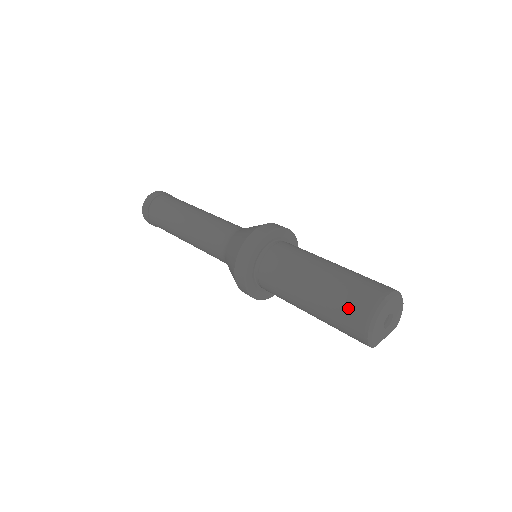
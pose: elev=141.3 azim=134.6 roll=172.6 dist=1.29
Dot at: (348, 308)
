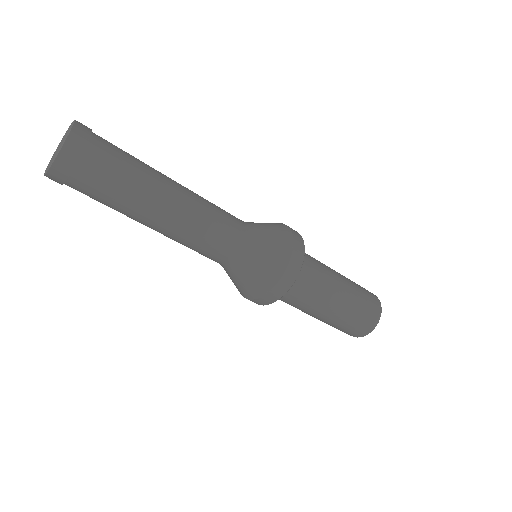
Dot at: (362, 321)
